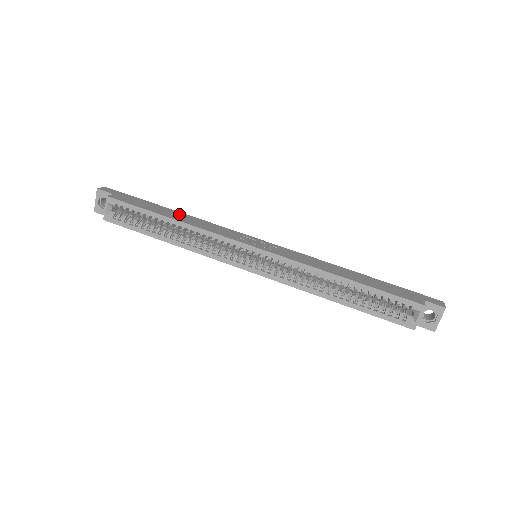
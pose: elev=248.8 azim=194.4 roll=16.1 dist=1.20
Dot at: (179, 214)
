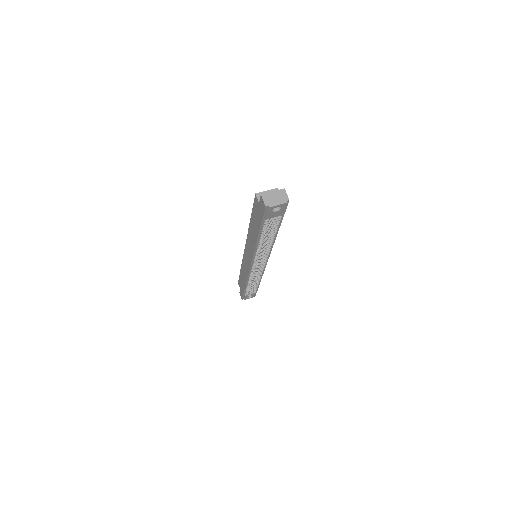
Dot at: occluded
